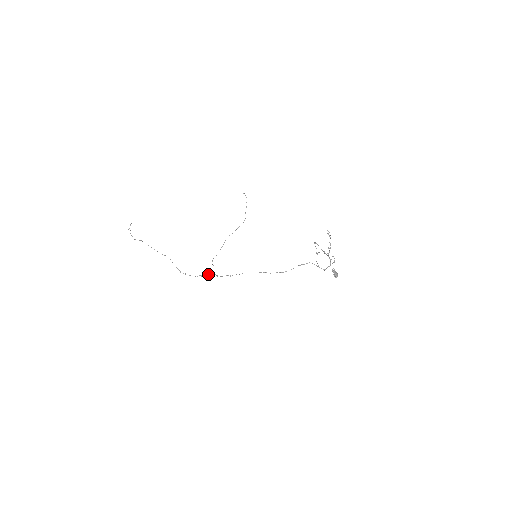
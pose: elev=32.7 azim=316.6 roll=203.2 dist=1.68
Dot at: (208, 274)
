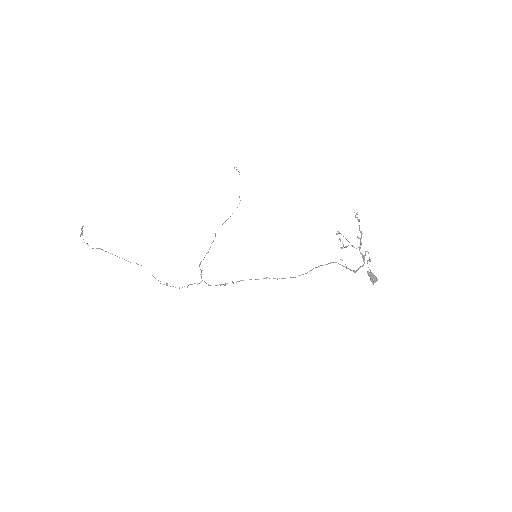
Dot at: occluded
